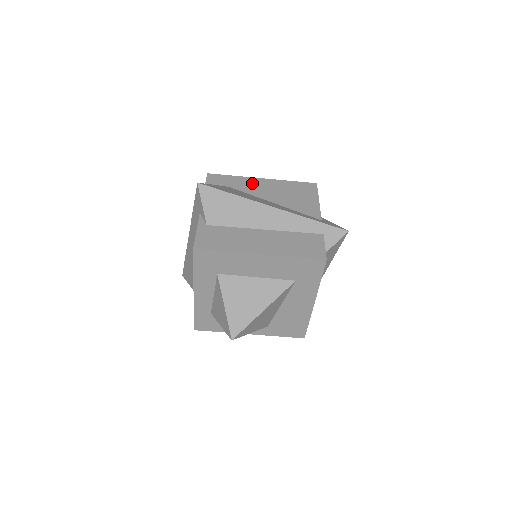
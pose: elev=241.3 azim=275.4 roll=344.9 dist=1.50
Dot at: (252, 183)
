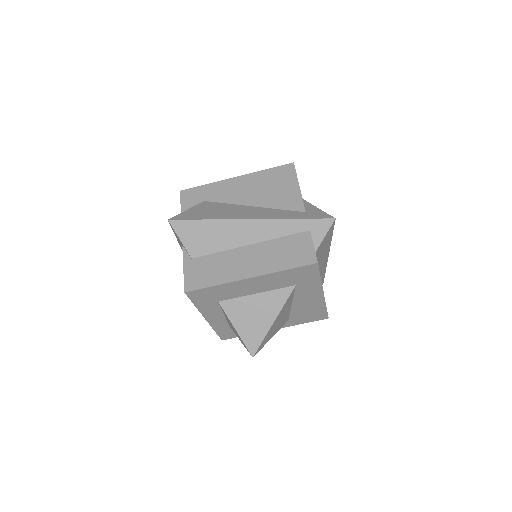
Dot at: (226, 187)
